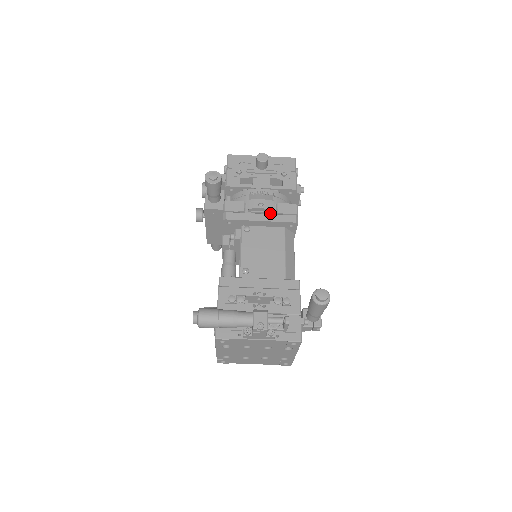
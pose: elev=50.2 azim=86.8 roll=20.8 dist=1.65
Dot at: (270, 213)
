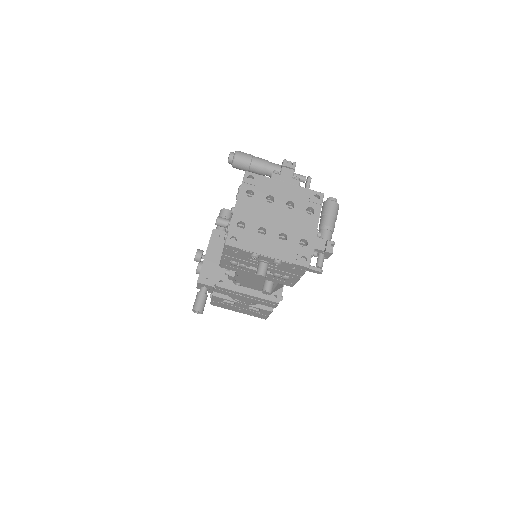
Dot at: occluded
